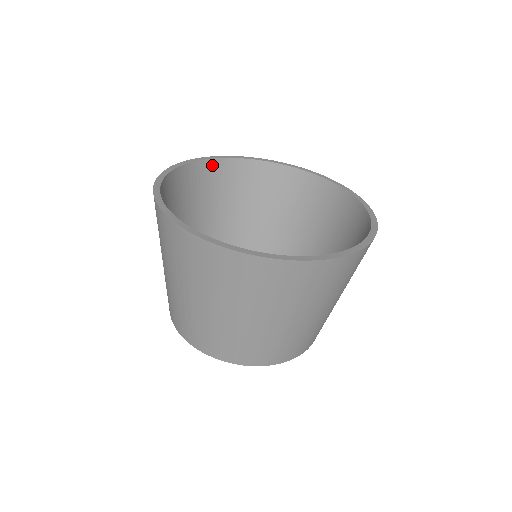
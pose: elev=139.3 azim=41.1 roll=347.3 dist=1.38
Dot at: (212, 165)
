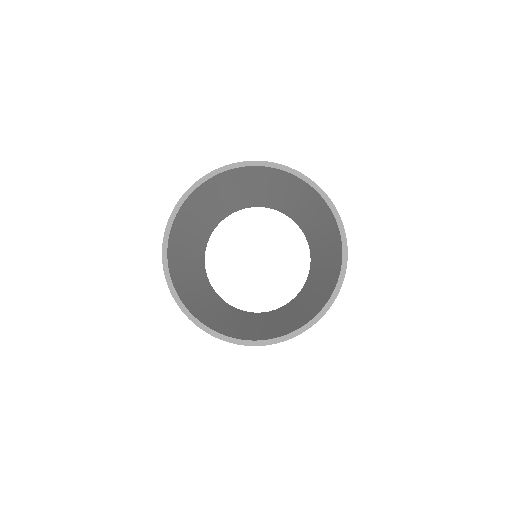
Dot at: (268, 169)
